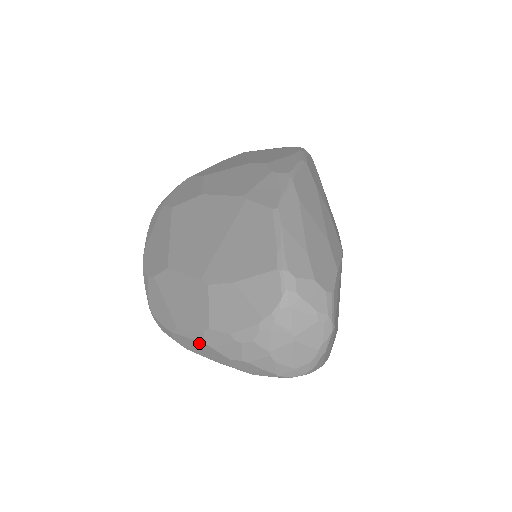
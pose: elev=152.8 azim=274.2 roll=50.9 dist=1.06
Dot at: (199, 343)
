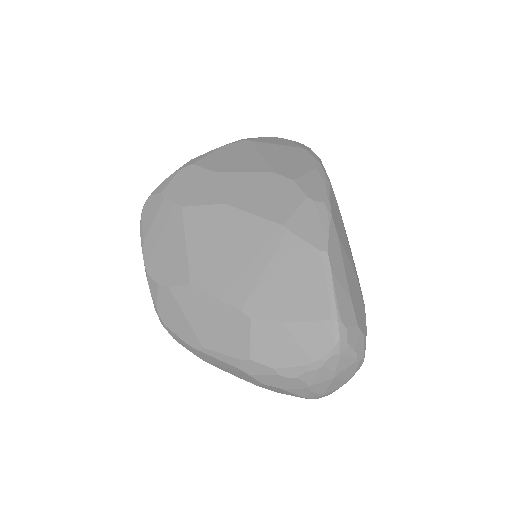
Dot at: (230, 366)
